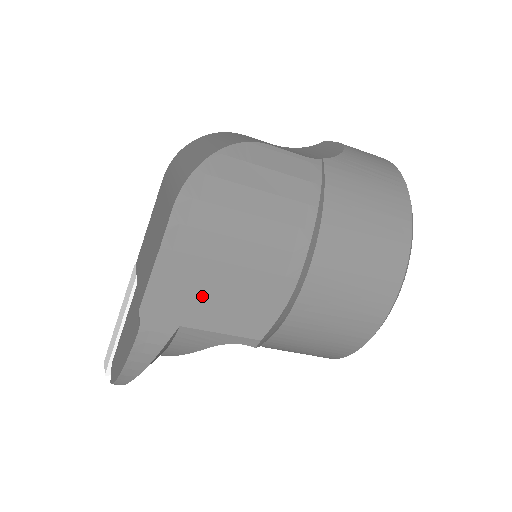
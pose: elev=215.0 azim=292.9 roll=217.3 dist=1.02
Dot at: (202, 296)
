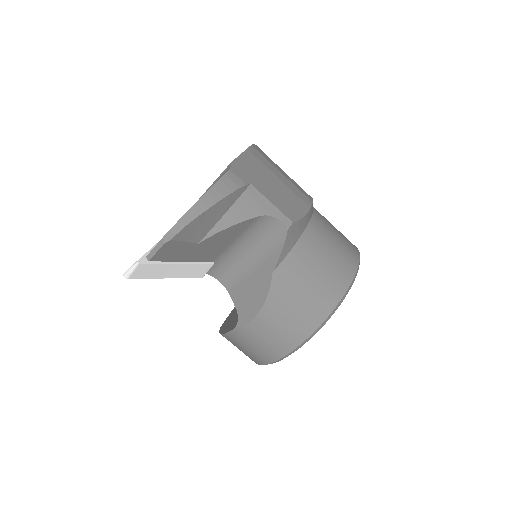
Dot at: (264, 180)
